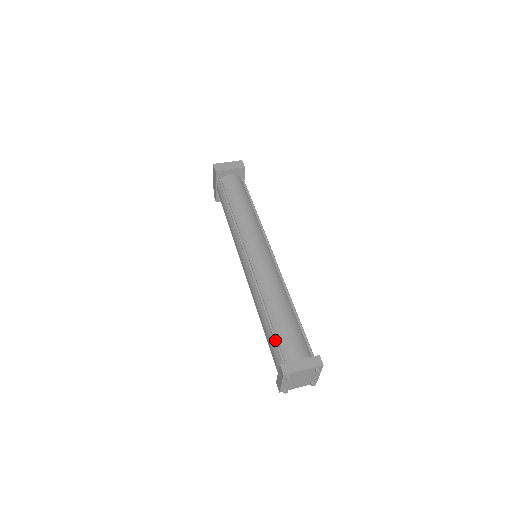
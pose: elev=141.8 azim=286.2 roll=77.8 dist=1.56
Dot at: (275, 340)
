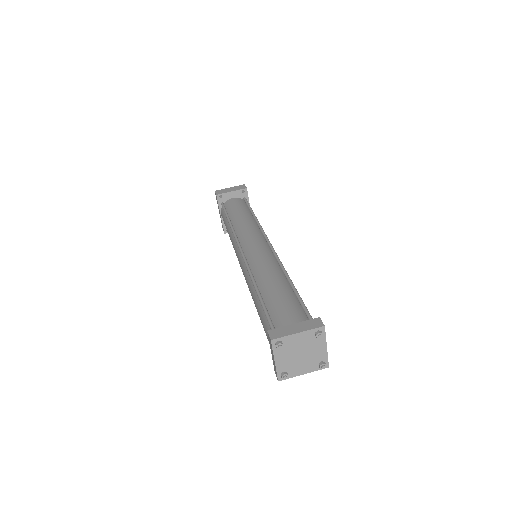
Dot at: (265, 312)
